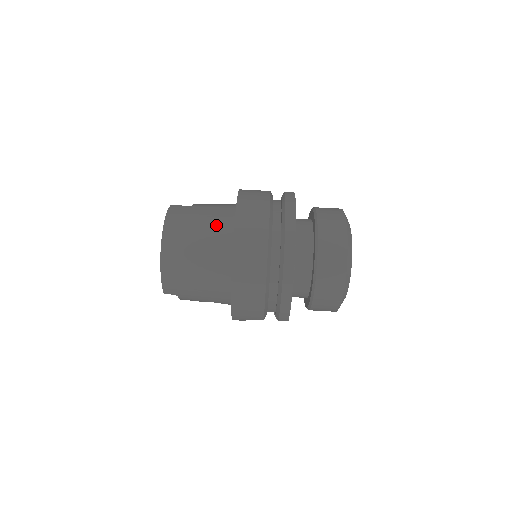
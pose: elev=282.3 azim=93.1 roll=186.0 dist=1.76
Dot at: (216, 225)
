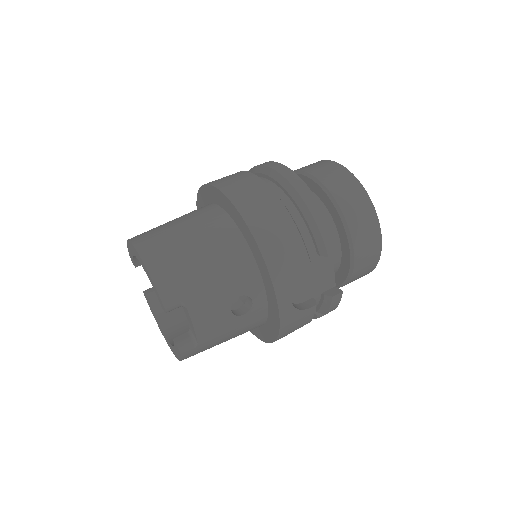
Dot at: occluded
